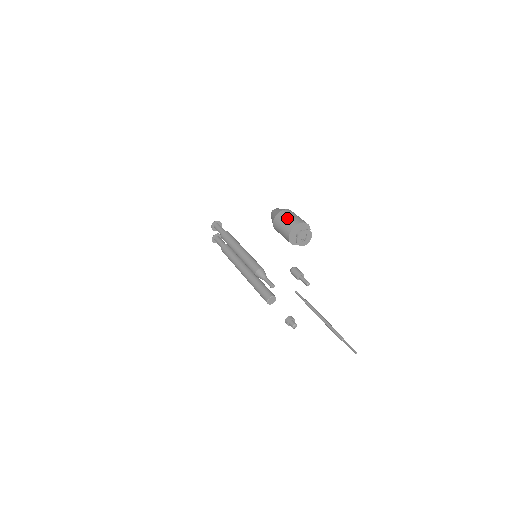
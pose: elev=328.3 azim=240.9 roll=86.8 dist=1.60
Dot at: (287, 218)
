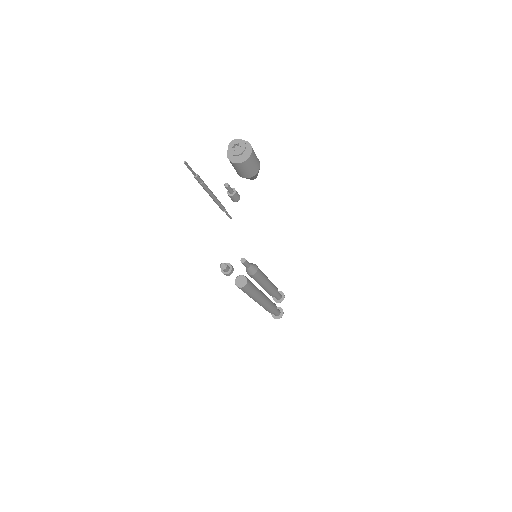
Dot at: occluded
